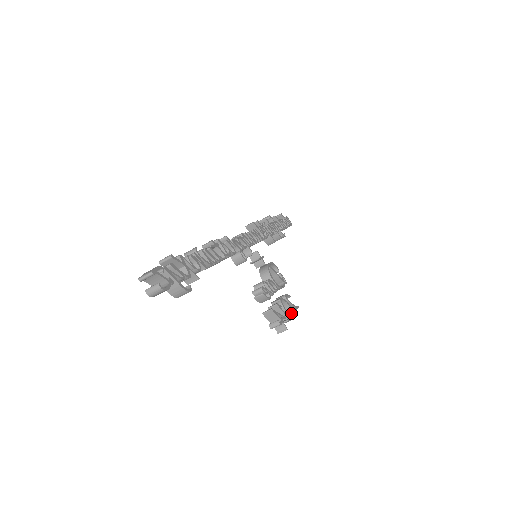
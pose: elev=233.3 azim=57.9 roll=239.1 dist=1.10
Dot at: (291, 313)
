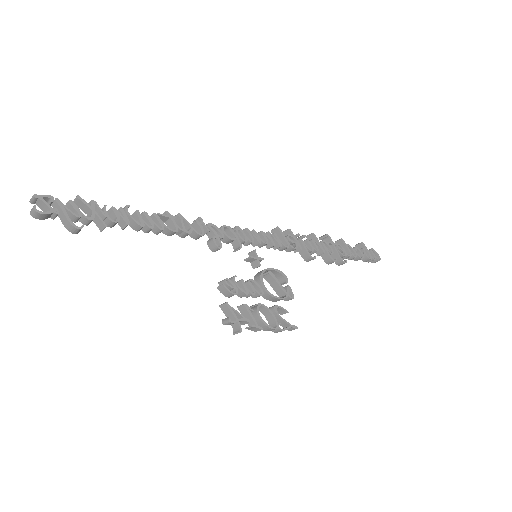
Dot at: (275, 326)
